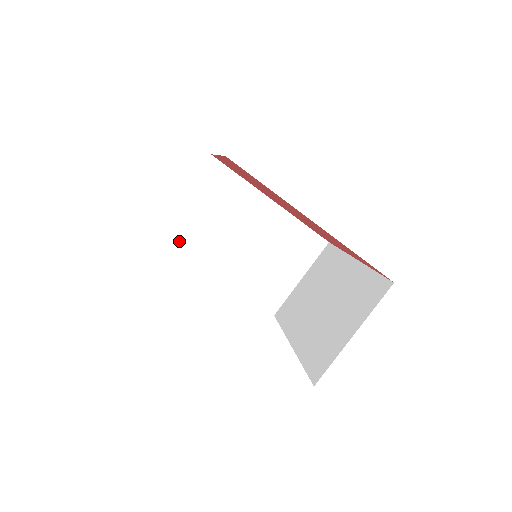
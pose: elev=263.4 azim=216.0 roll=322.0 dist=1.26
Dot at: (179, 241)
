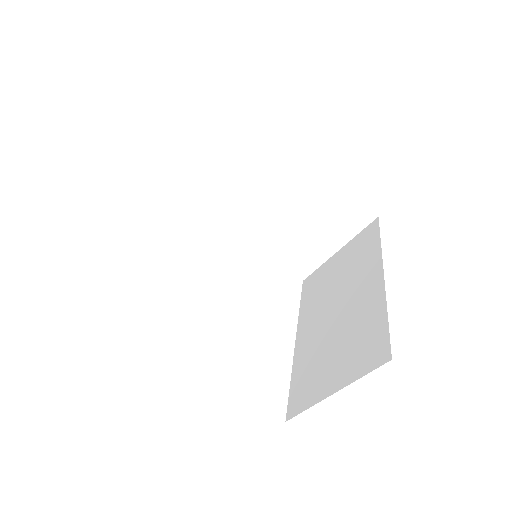
Dot at: (195, 196)
